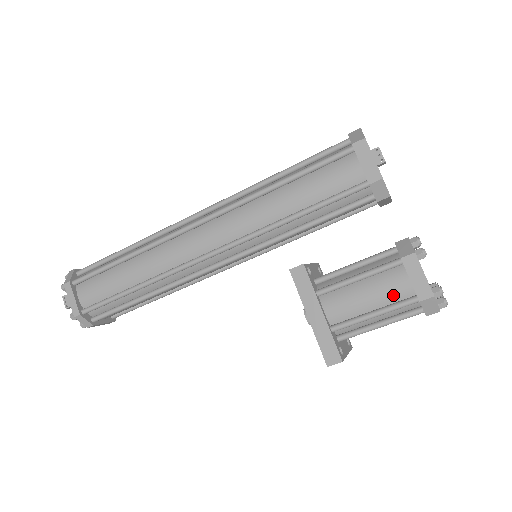
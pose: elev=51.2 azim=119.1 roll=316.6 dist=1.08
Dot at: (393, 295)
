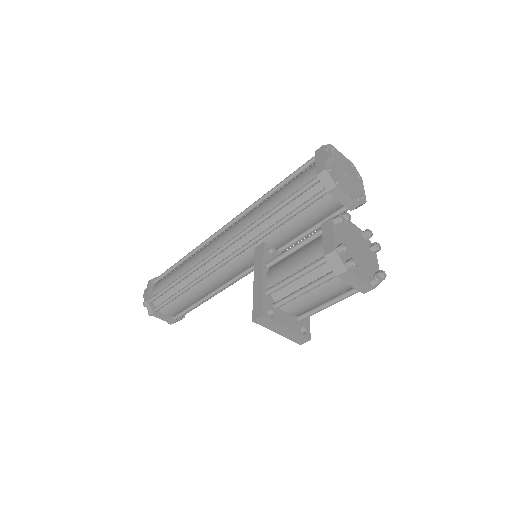
Dot at: (313, 257)
